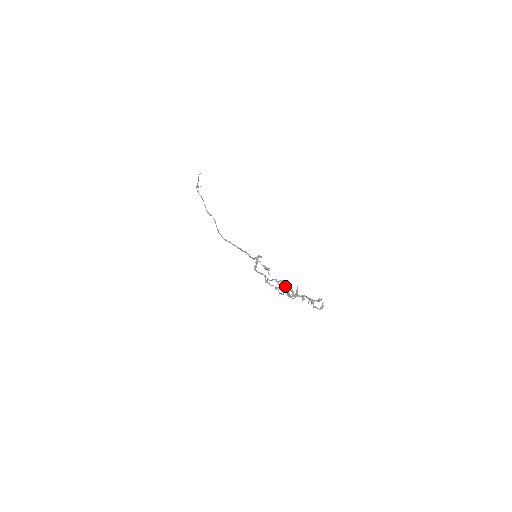
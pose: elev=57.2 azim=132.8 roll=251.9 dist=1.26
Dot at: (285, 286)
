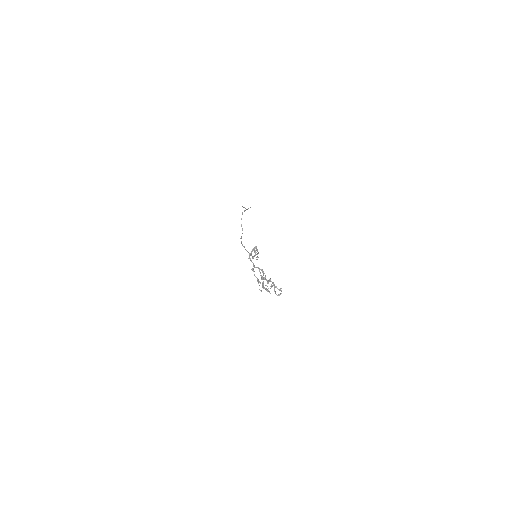
Dot at: occluded
